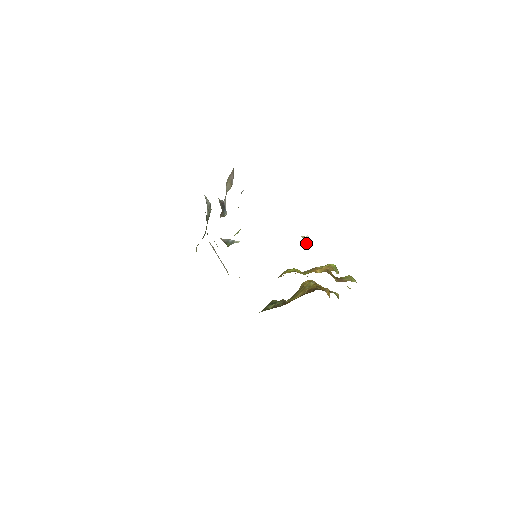
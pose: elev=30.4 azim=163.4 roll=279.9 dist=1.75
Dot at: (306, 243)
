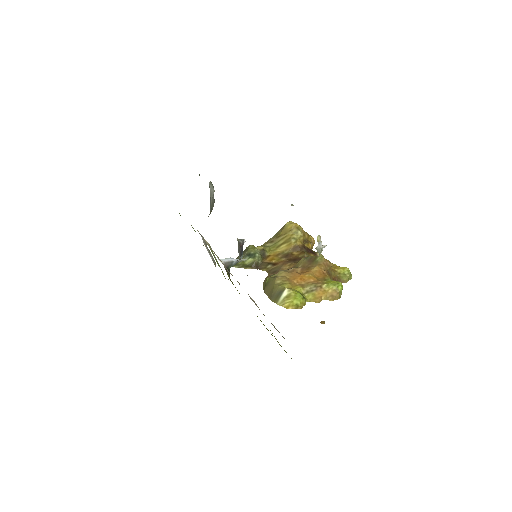
Dot at: (320, 252)
